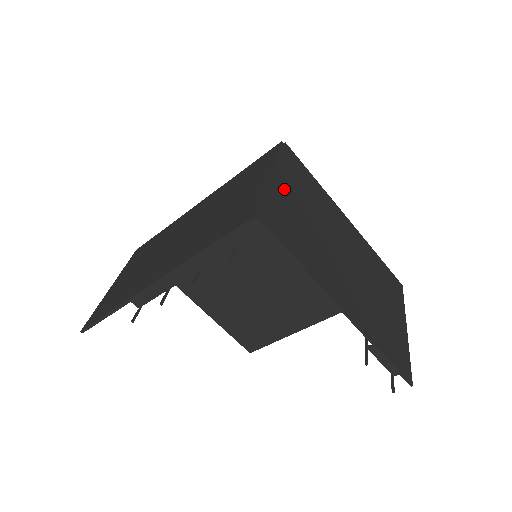
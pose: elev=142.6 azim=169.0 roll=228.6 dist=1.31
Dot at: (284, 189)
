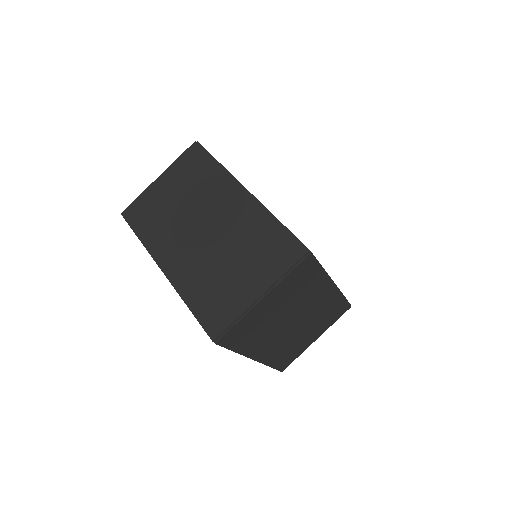
Dot at: (265, 304)
